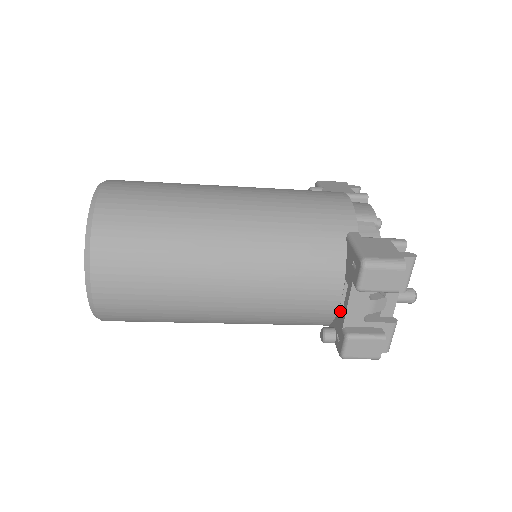
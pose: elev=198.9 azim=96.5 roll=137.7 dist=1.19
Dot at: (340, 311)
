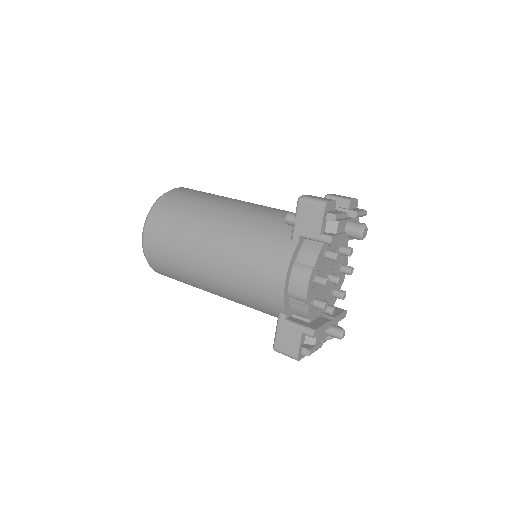
Dot at: occluded
